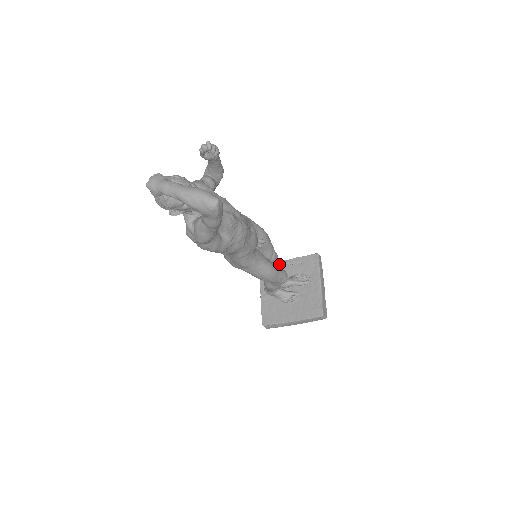
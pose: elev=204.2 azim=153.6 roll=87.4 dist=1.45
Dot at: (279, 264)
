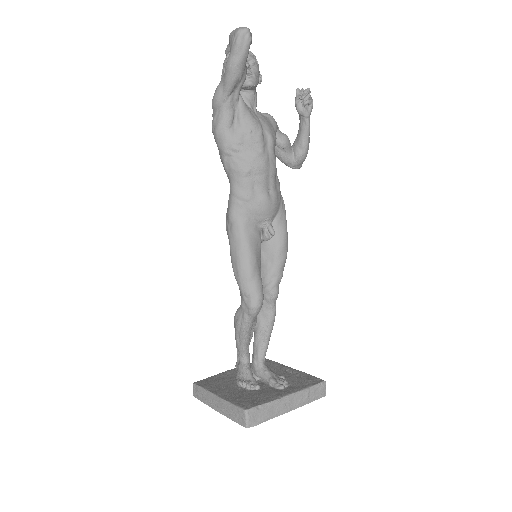
Dot at: (282, 366)
